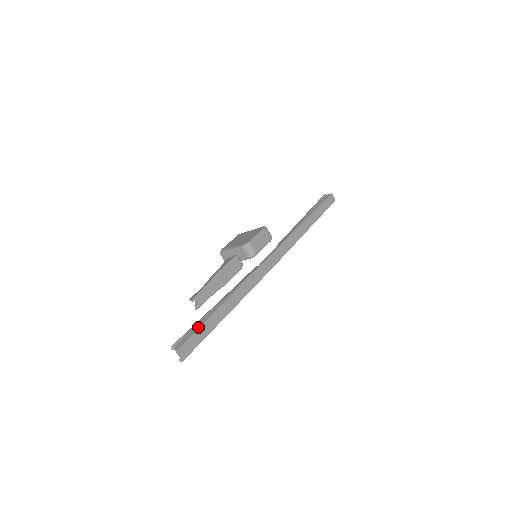
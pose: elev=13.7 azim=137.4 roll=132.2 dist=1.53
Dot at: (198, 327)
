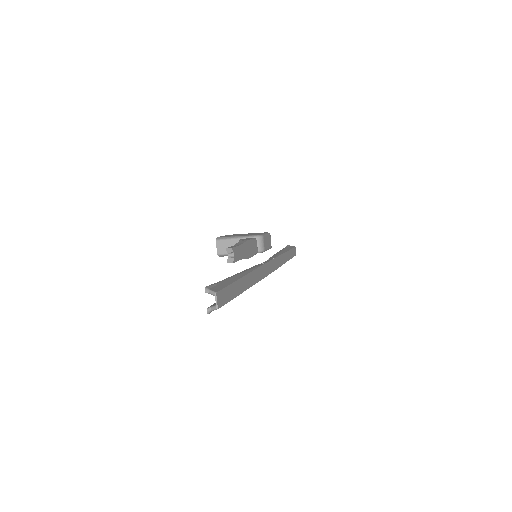
Dot at: (229, 283)
